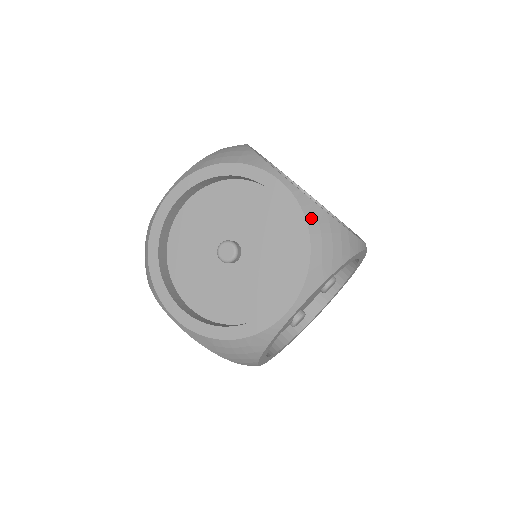
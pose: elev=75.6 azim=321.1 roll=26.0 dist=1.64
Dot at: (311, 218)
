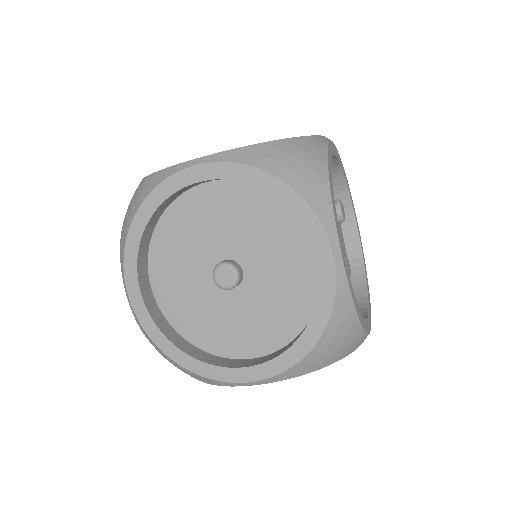
Dot at: (337, 317)
